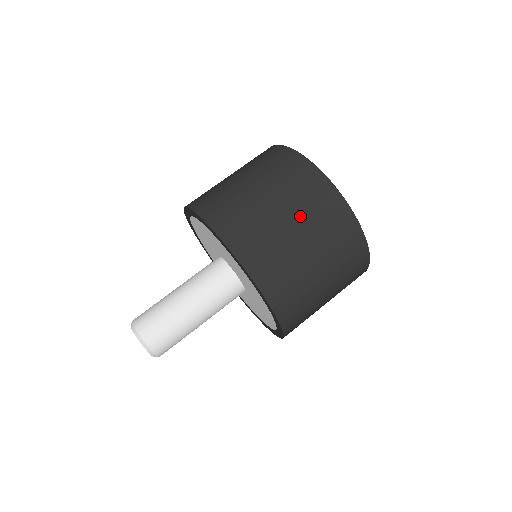
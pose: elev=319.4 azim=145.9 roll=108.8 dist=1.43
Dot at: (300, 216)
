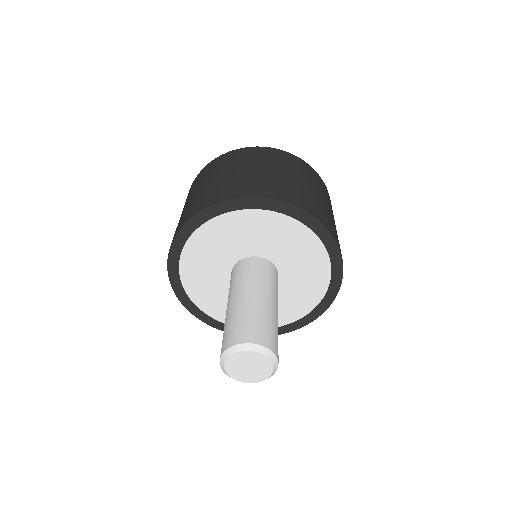
Dot at: (306, 179)
